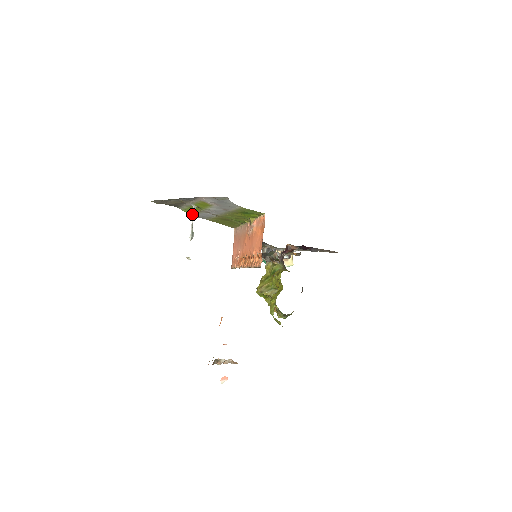
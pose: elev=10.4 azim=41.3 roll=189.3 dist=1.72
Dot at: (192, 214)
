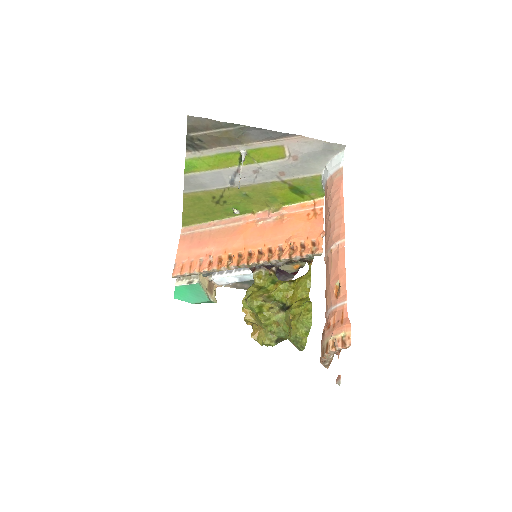
Dot at: (191, 172)
